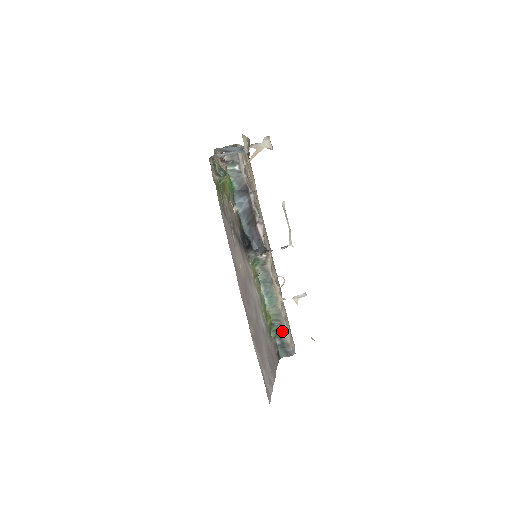
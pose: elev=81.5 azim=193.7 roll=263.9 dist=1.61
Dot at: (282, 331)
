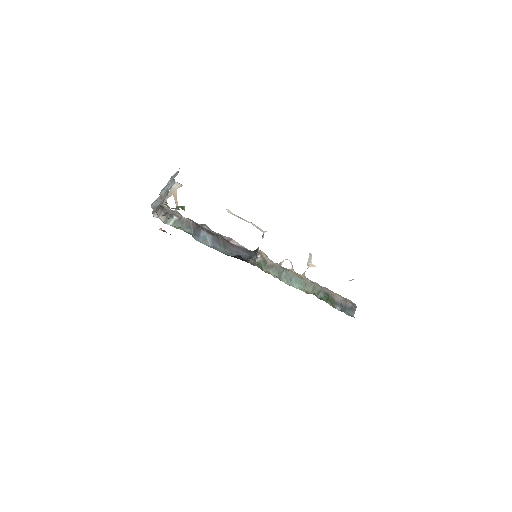
Dot at: (330, 297)
